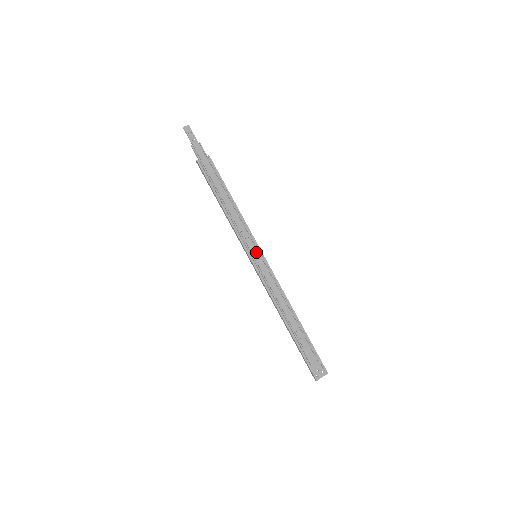
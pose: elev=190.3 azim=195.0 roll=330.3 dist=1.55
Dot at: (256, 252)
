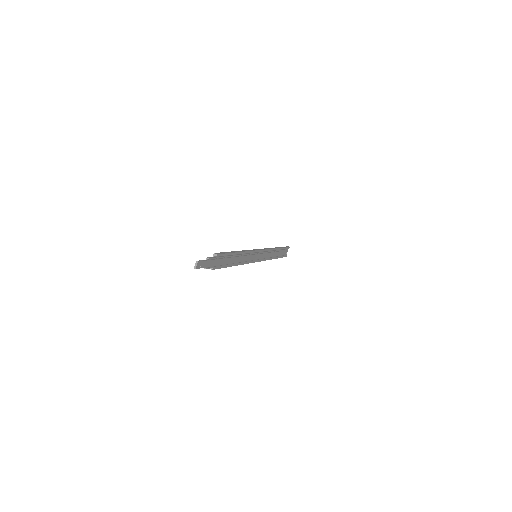
Dot at: (257, 256)
